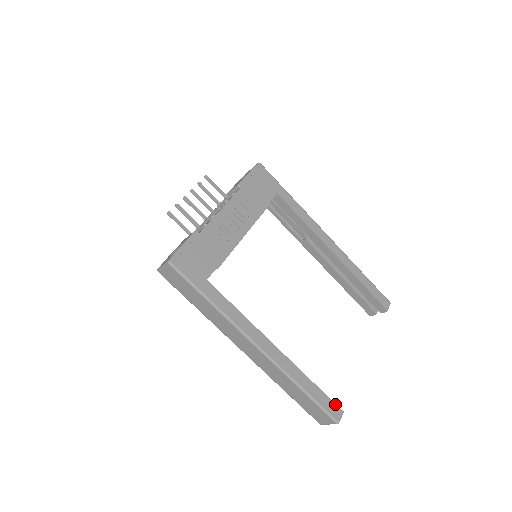
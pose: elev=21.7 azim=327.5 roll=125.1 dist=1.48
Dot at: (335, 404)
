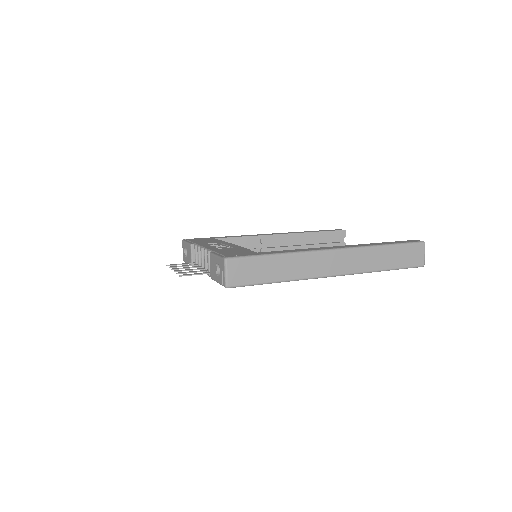
Dot at: occluded
